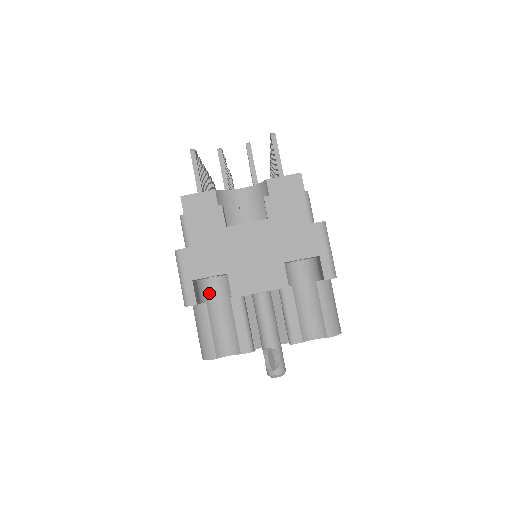
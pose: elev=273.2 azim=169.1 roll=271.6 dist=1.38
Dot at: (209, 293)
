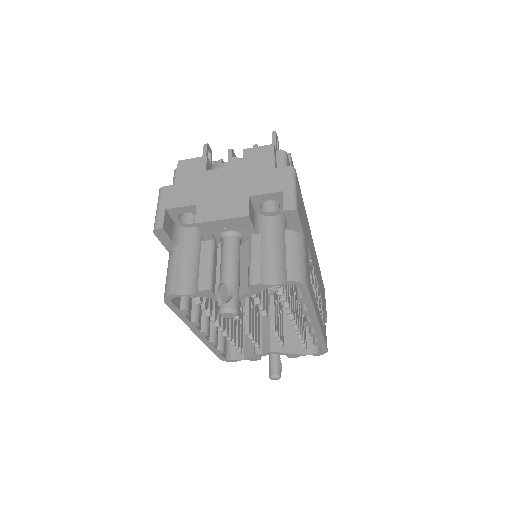
Dot at: (185, 239)
